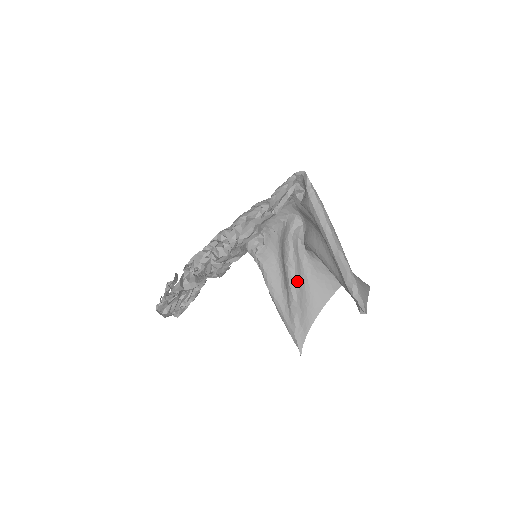
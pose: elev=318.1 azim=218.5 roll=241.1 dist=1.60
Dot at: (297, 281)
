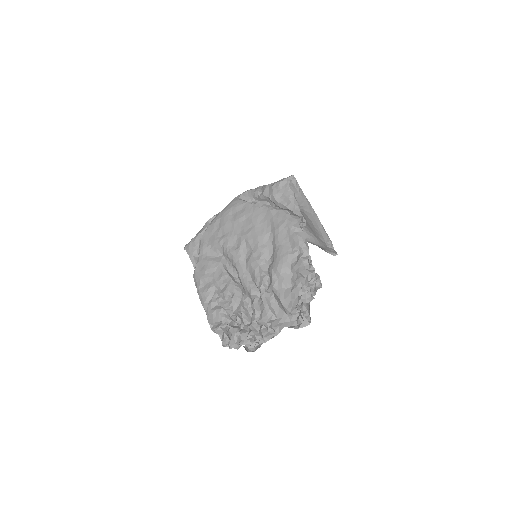
Dot at: occluded
